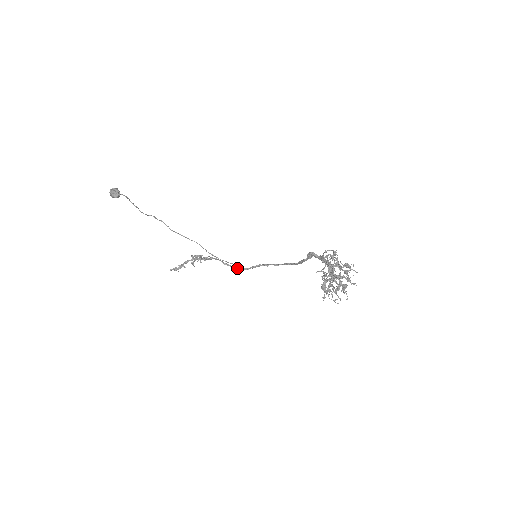
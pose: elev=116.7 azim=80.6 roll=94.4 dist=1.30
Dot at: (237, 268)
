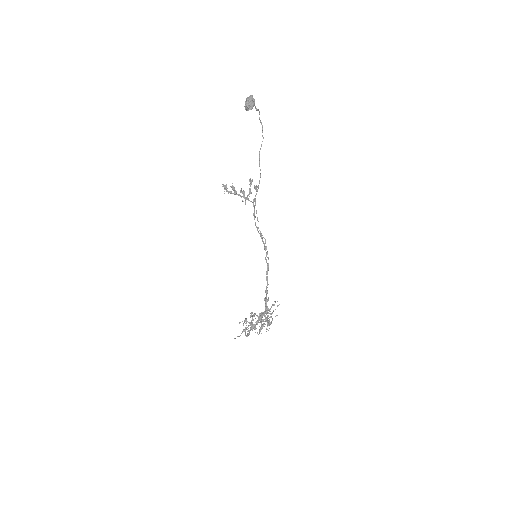
Dot at: occluded
